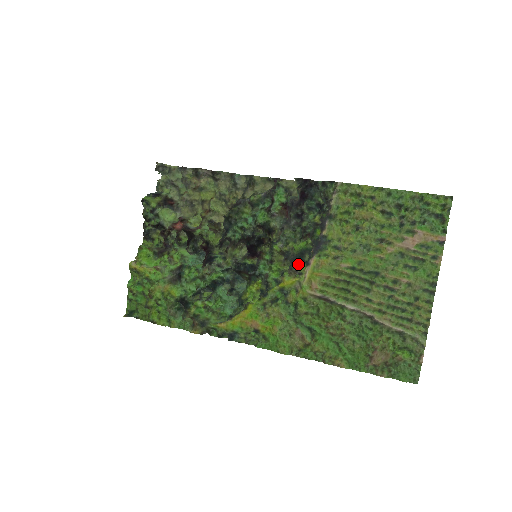
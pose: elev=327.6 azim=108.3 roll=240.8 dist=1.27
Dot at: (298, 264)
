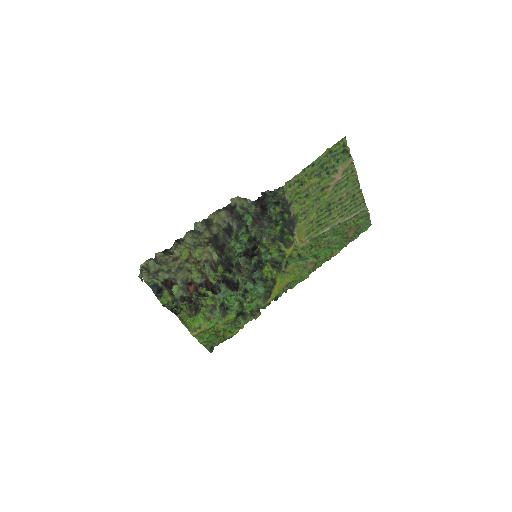
Dot at: (284, 238)
